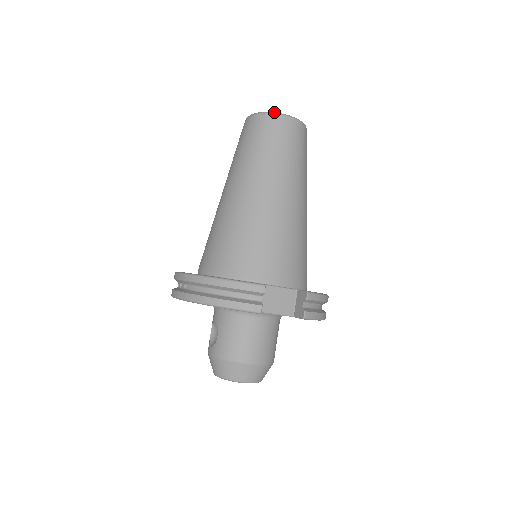
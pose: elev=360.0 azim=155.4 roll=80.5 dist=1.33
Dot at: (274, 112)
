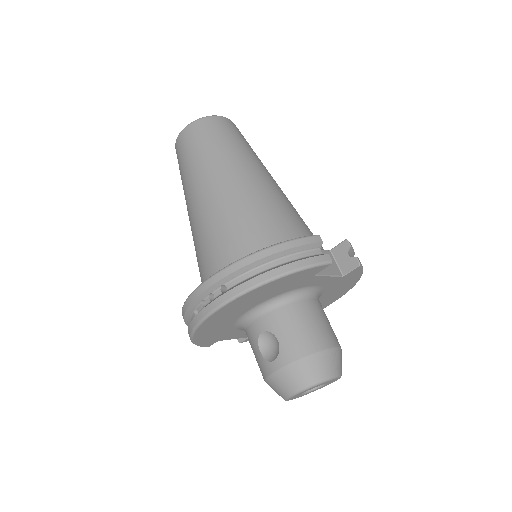
Dot at: occluded
